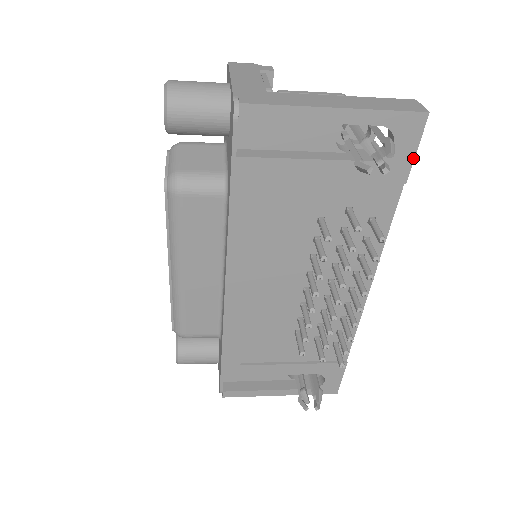
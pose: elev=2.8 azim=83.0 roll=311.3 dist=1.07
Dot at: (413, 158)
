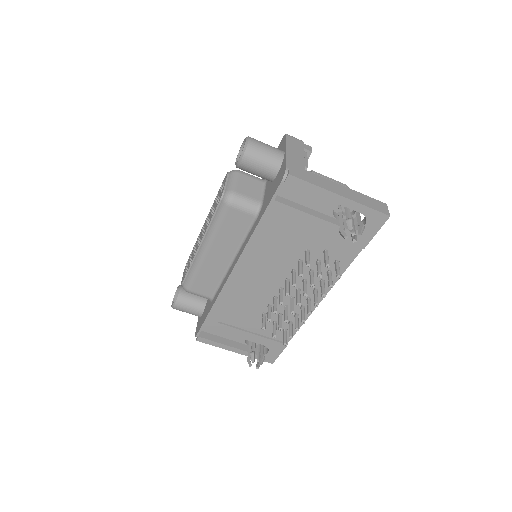
Dot at: (373, 236)
